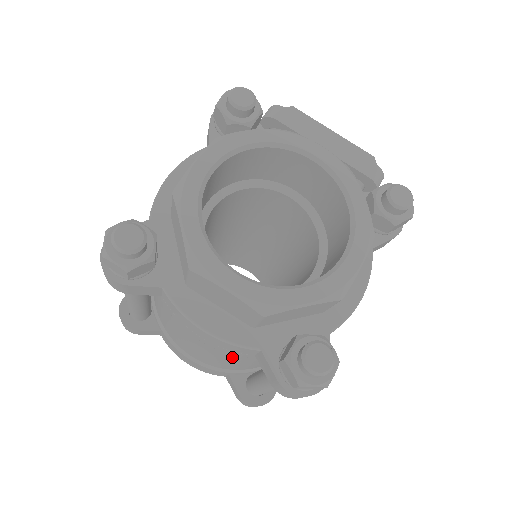
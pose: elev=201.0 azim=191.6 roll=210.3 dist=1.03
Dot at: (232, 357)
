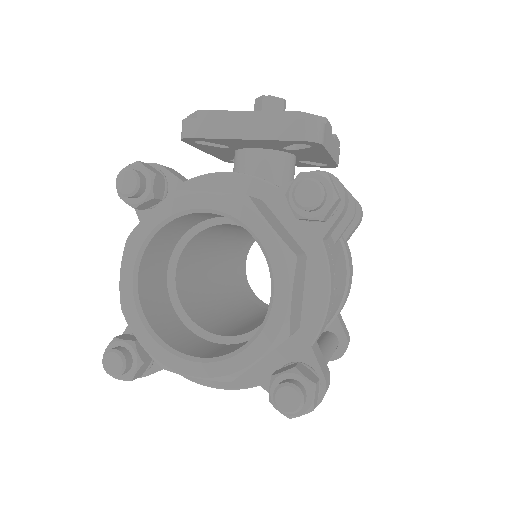
Dot at: occluded
